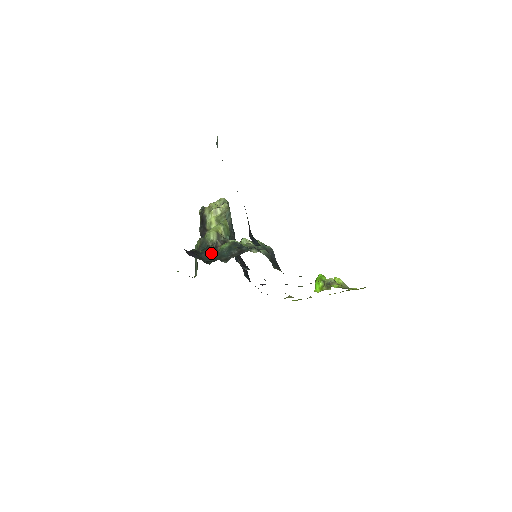
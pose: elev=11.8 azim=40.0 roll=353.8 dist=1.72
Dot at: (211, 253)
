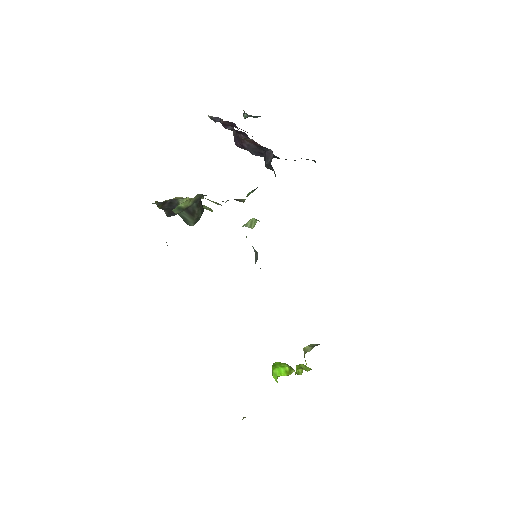
Dot at: occluded
